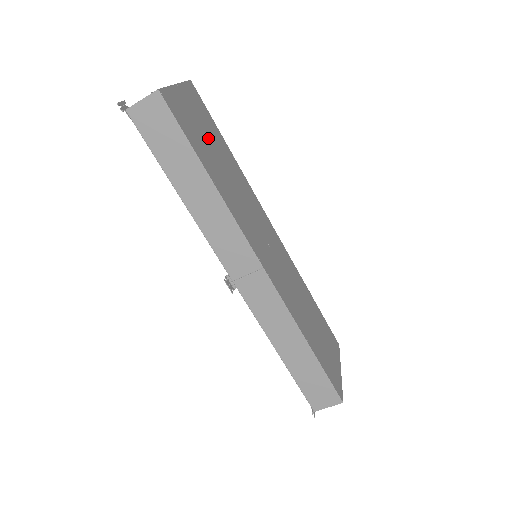
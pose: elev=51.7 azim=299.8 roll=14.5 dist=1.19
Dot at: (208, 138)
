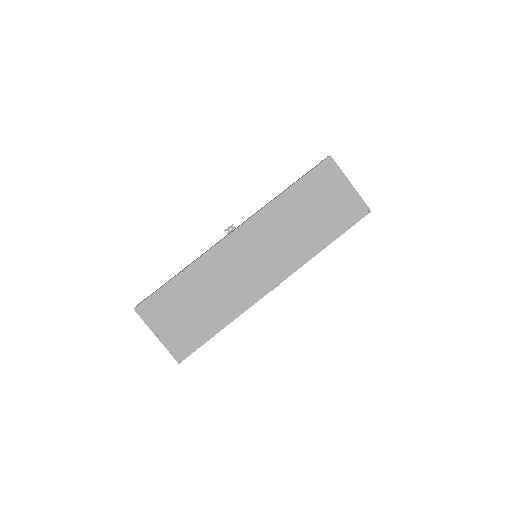
Dot at: (186, 311)
